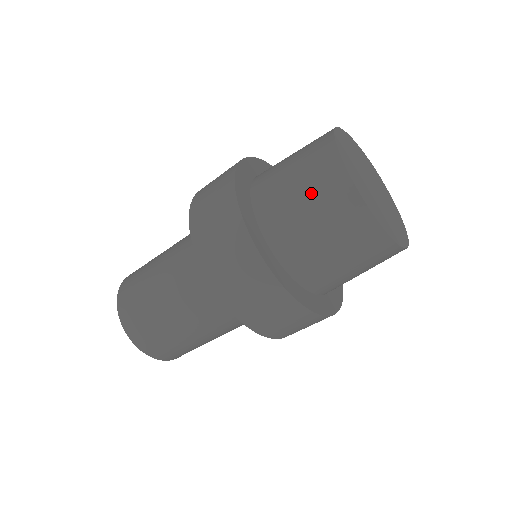
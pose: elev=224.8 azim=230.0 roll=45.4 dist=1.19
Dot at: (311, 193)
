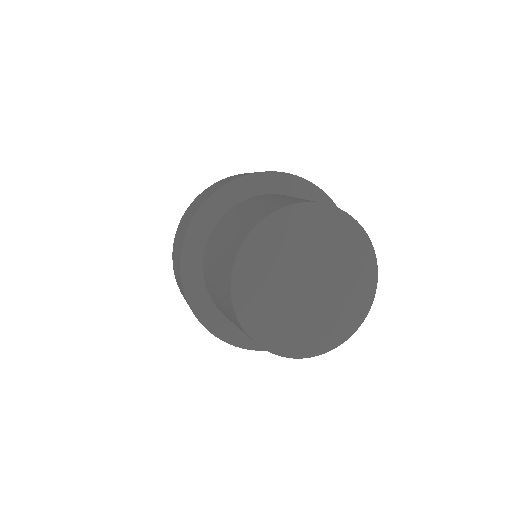
Dot at: (218, 284)
